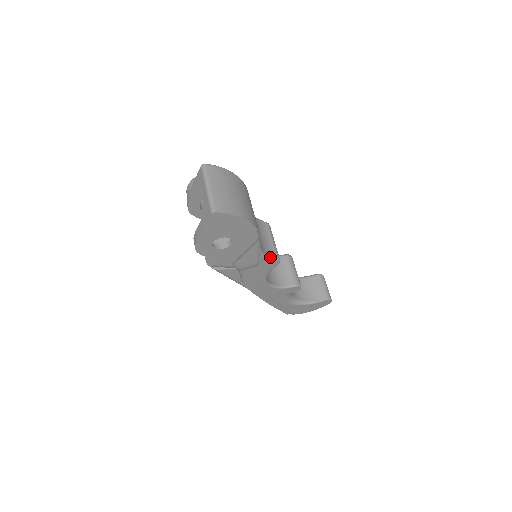
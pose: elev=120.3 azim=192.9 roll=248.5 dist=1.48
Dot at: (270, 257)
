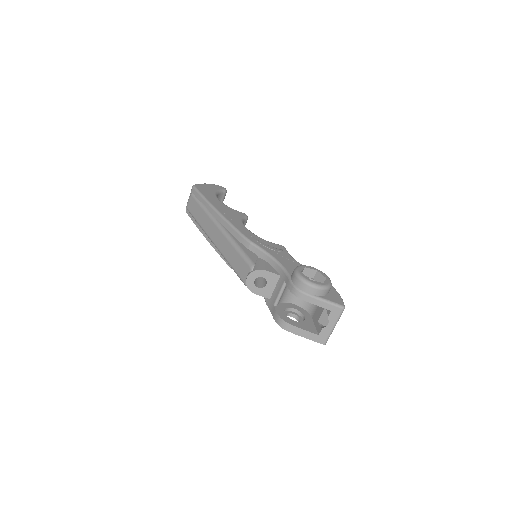
Dot at: occluded
